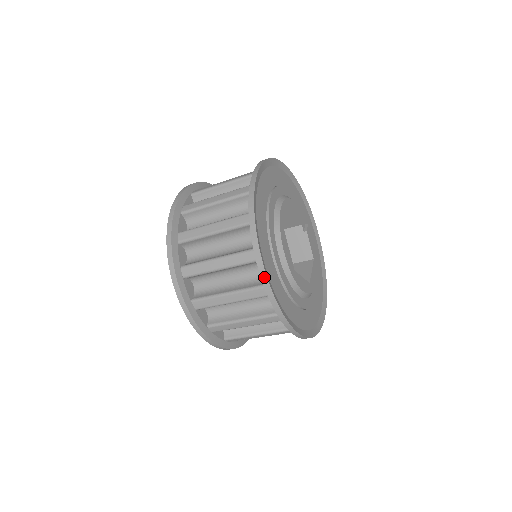
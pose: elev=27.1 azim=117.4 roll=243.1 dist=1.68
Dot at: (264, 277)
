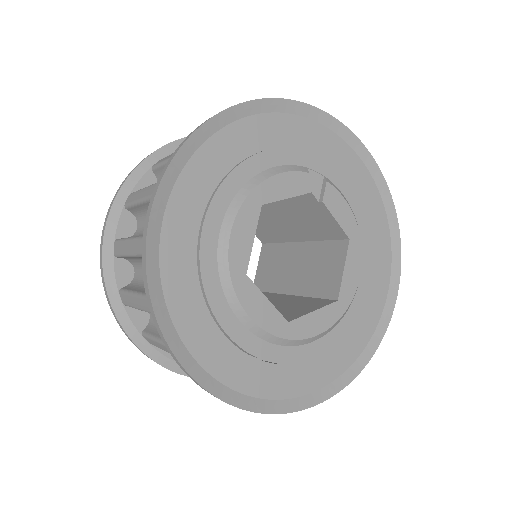
Dot at: occluded
